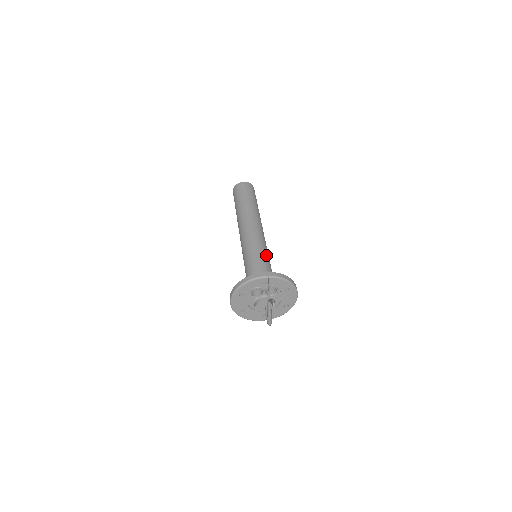
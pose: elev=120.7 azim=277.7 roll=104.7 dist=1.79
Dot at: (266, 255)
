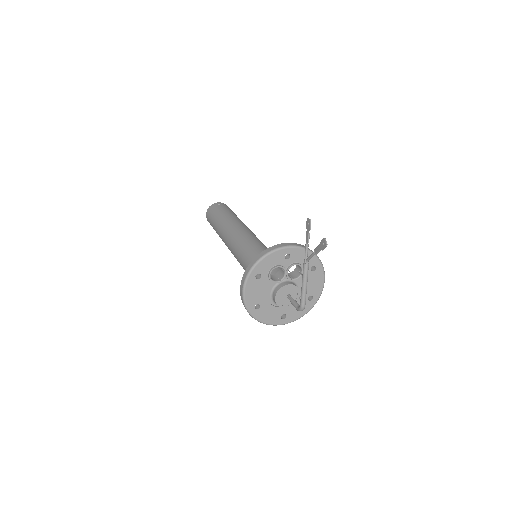
Dot at: occluded
